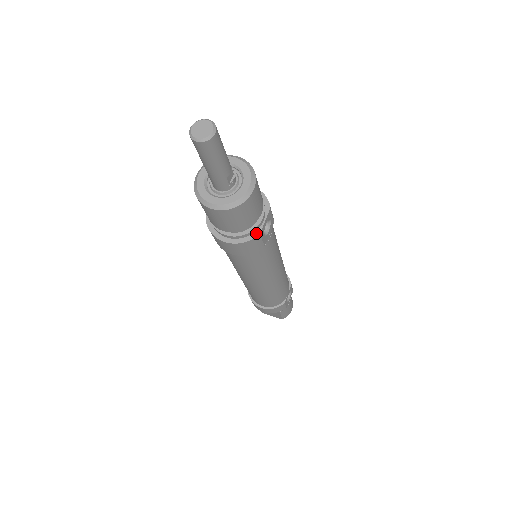
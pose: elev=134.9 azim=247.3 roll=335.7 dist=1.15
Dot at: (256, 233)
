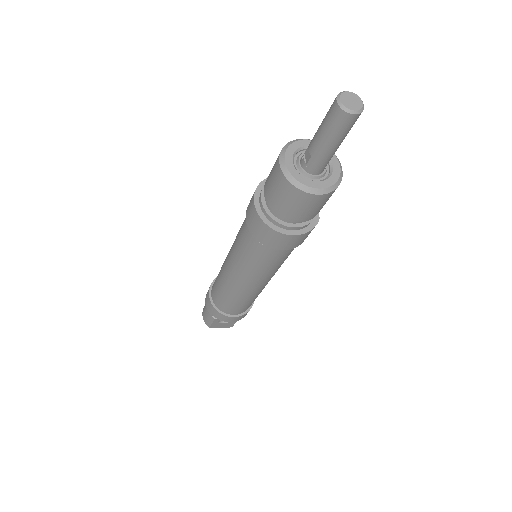
Dot at: (316, 219)
